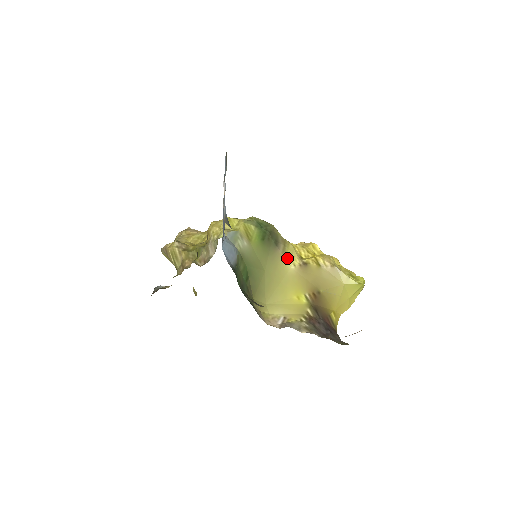
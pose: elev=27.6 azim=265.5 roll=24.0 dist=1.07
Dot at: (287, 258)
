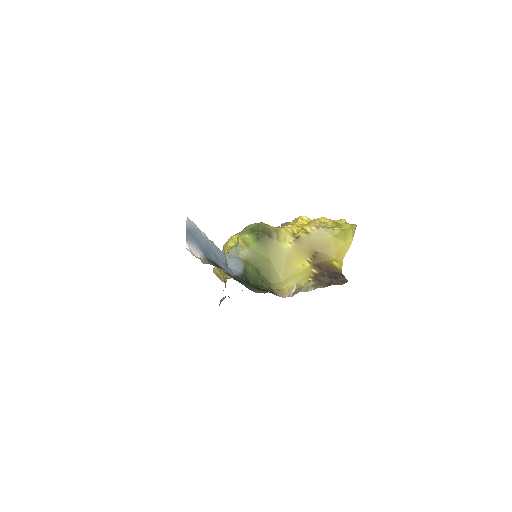
Dot at: (283, 241)
